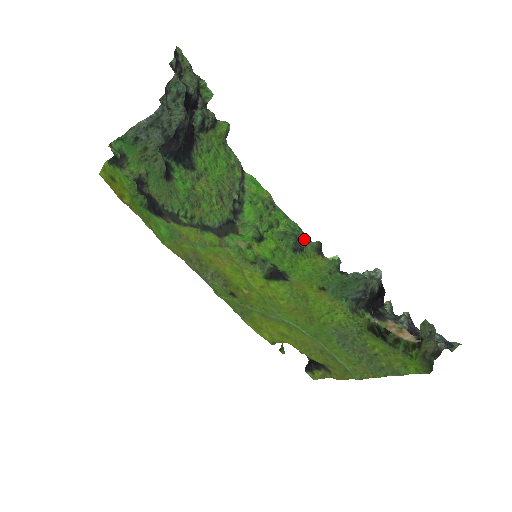
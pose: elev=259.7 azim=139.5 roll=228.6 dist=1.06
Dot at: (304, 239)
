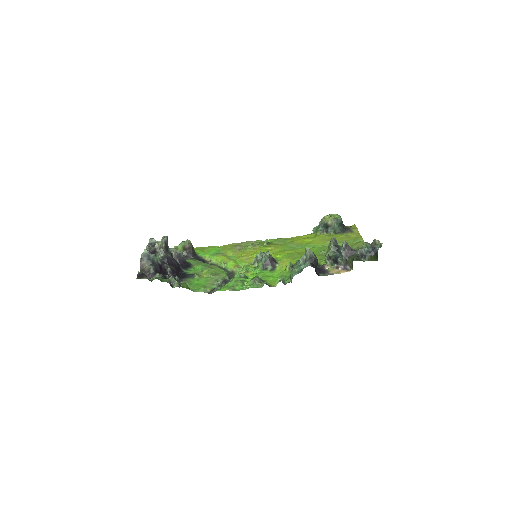
Dot at: (259, 285)
